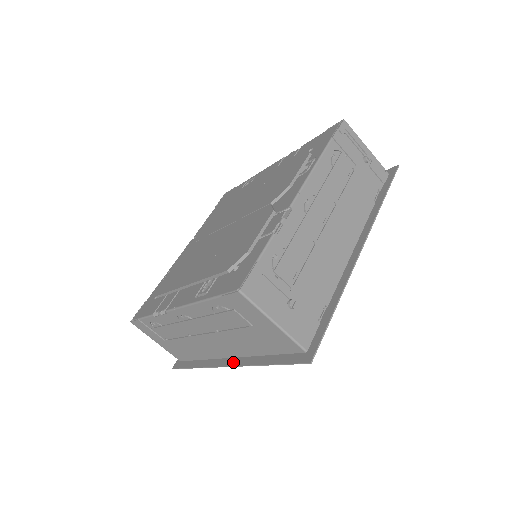
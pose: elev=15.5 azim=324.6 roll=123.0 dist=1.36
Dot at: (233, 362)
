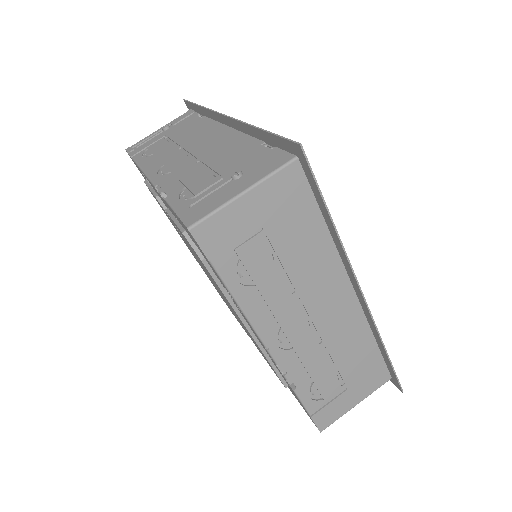
Dot at: (354, 283)
